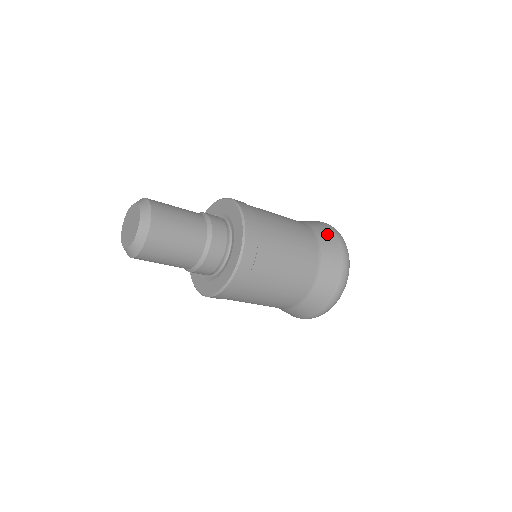
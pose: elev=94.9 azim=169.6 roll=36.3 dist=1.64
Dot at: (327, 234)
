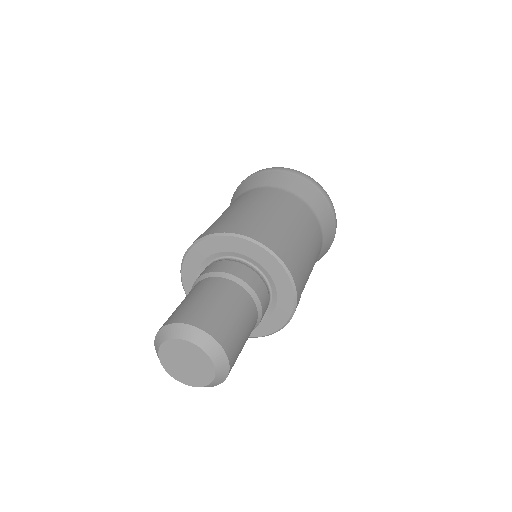
Dot at: (307, 189)
